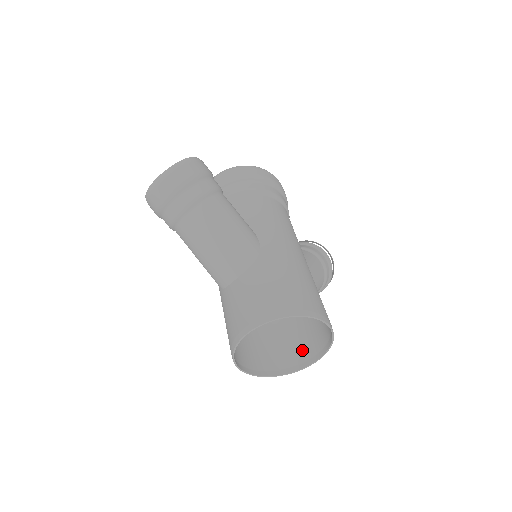
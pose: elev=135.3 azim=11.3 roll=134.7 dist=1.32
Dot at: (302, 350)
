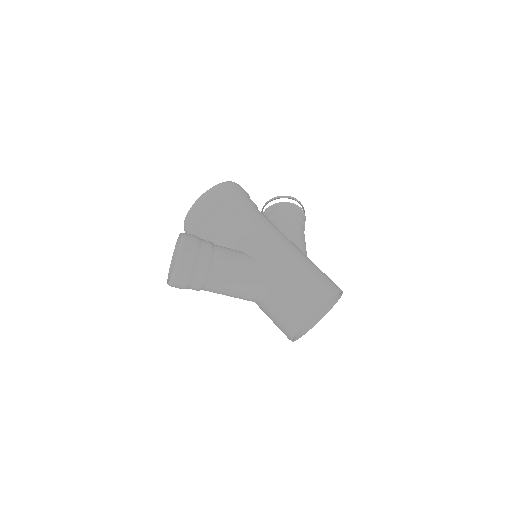
Dot at: occluded
